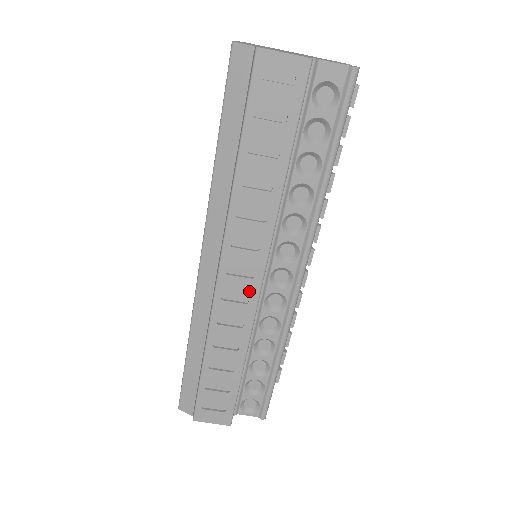
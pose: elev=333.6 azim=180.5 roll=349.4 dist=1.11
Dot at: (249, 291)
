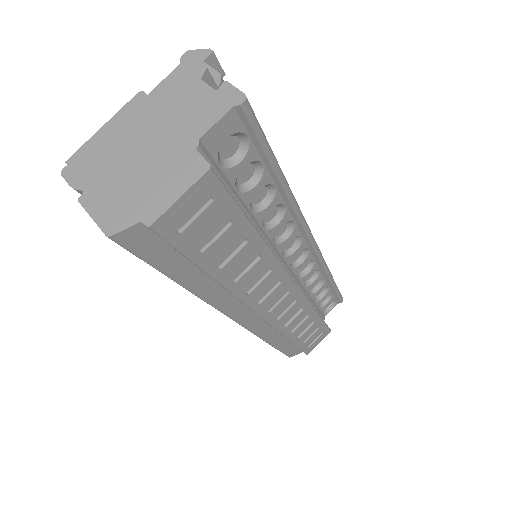
Dot at: (292, 298)
